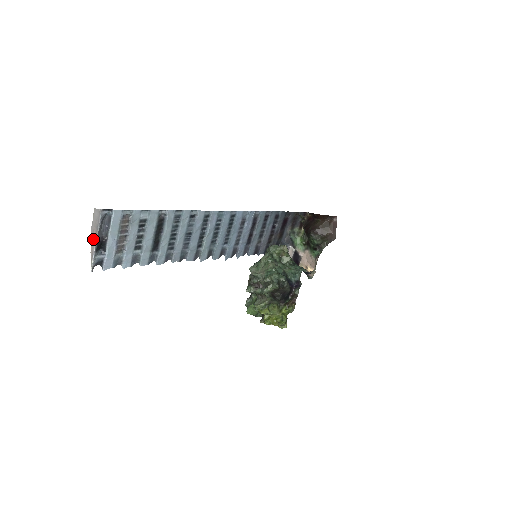
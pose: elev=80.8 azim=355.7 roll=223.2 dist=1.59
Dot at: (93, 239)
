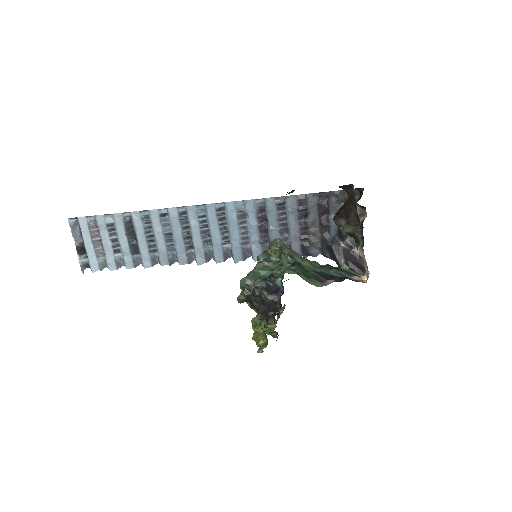
Dot at: (77, 245)
